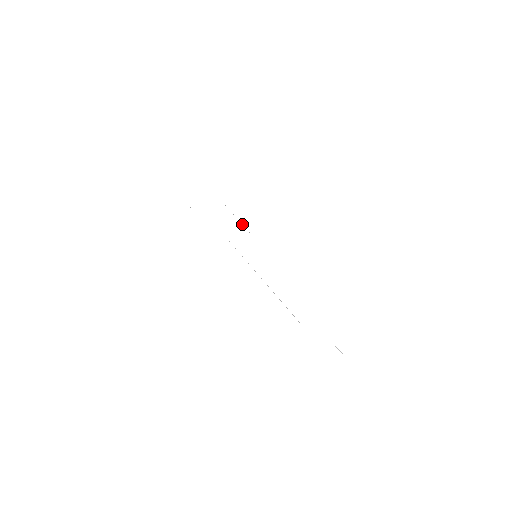
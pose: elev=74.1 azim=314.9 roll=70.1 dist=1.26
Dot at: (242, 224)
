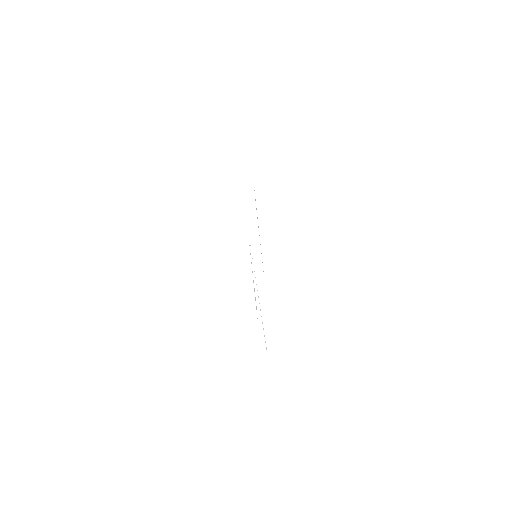
Dot at: (259, 228)
